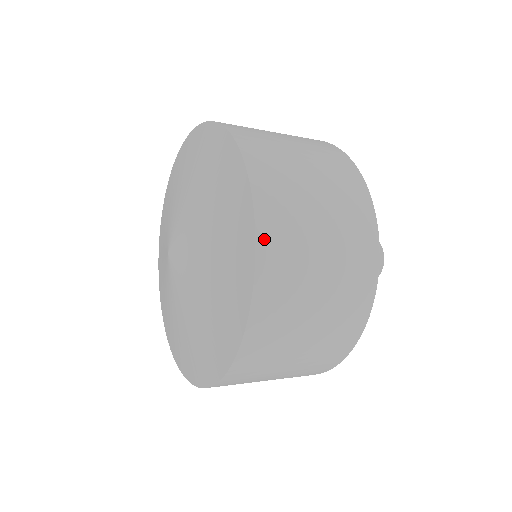
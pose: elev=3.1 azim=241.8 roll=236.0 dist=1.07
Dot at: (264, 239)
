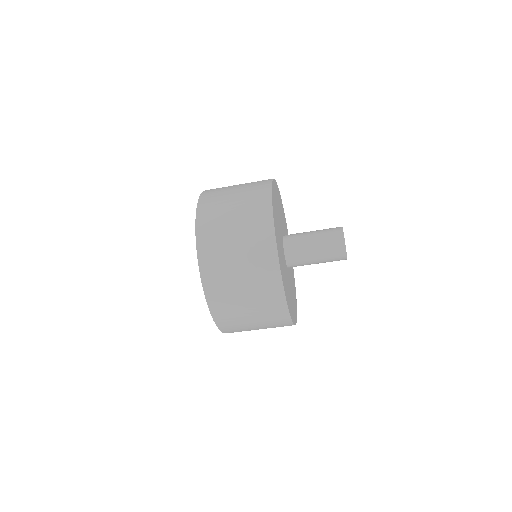
Dot at: (201, 243)
